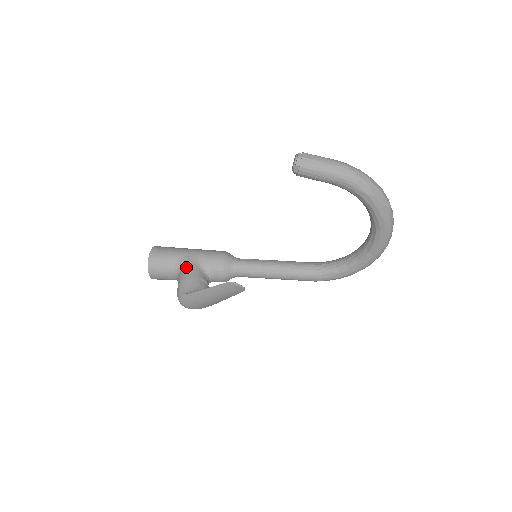
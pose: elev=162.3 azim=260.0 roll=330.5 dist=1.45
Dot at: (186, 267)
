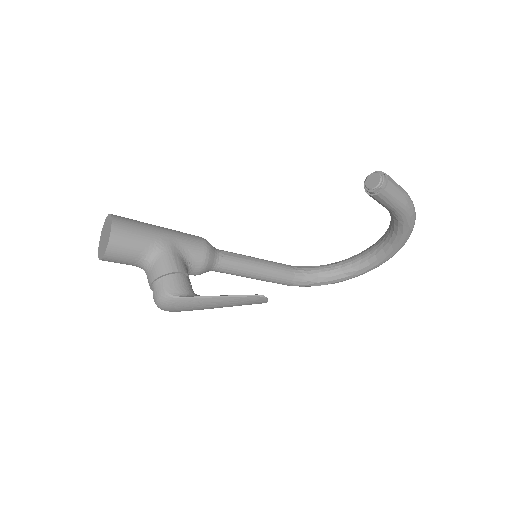
Dot at: (168, 256)
